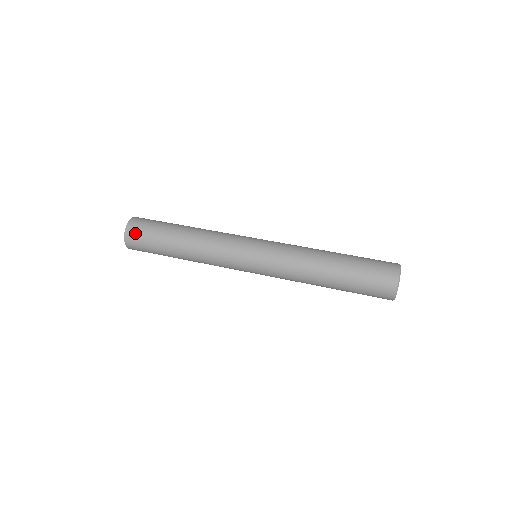
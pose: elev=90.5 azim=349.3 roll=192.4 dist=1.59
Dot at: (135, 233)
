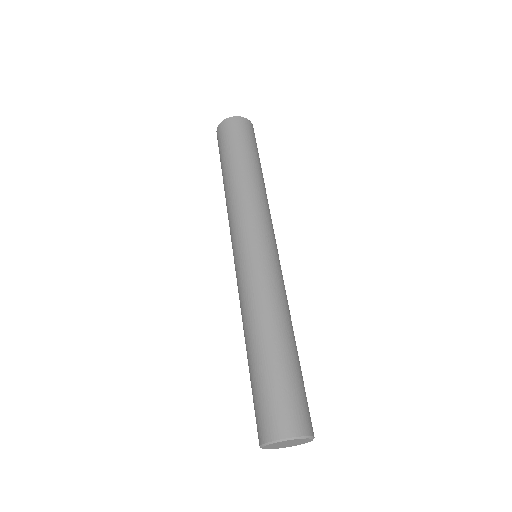
Dot at: (230, 127)
